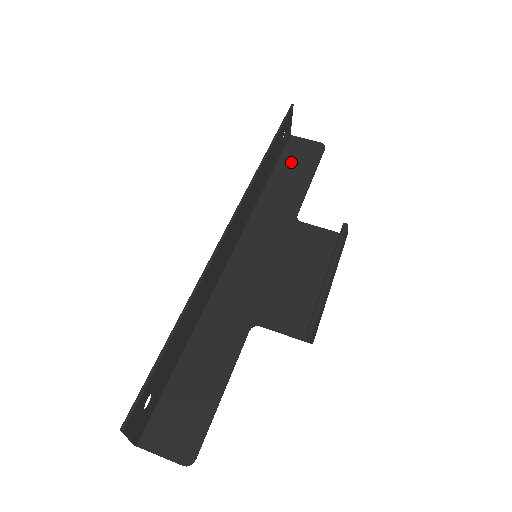
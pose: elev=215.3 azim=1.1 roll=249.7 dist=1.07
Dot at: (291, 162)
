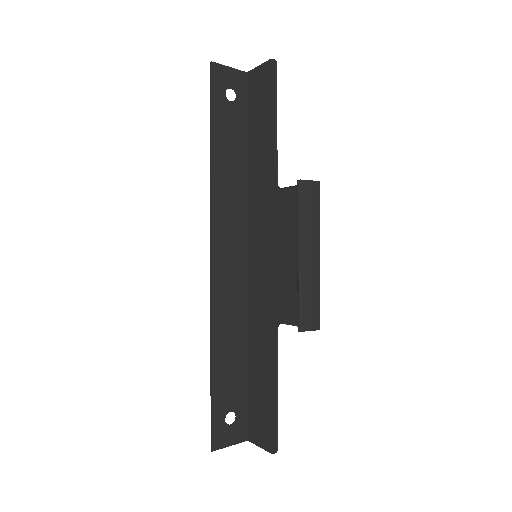
Dot at: (256, 112)
